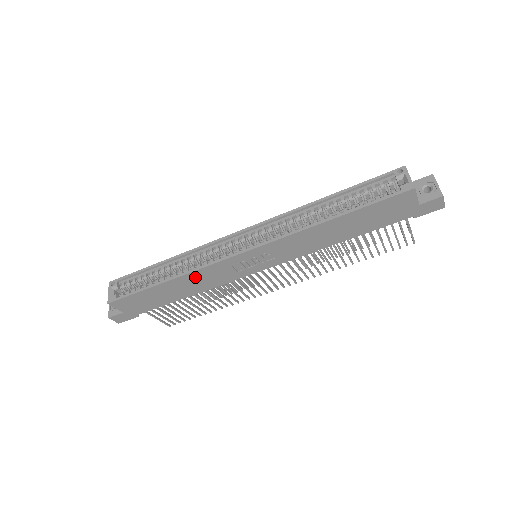
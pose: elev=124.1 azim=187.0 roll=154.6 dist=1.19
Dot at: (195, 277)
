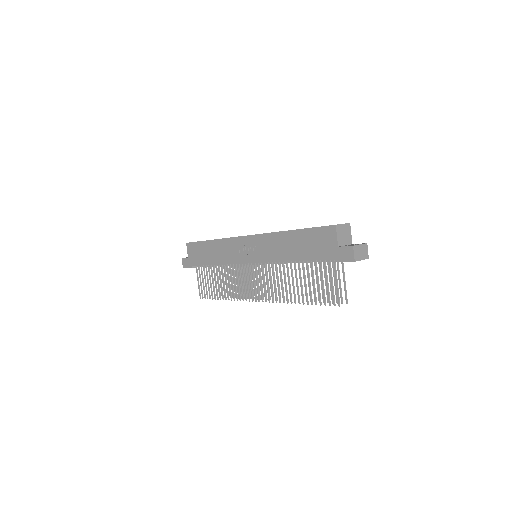
Dot at: (222, 245)
